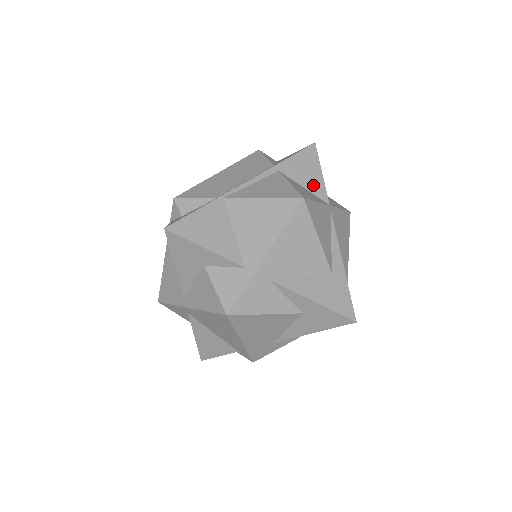
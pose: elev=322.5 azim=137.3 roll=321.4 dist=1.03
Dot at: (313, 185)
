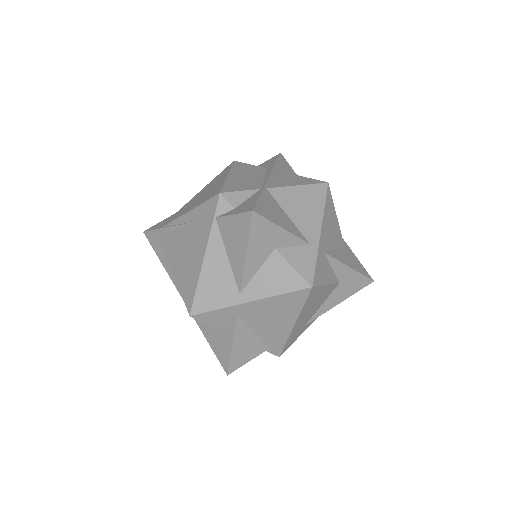
Dot at: occluded
